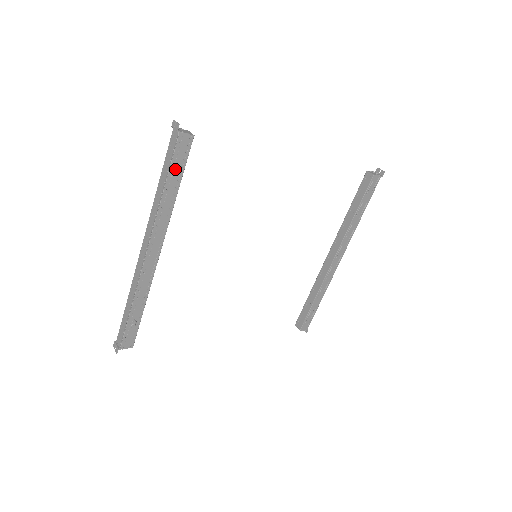
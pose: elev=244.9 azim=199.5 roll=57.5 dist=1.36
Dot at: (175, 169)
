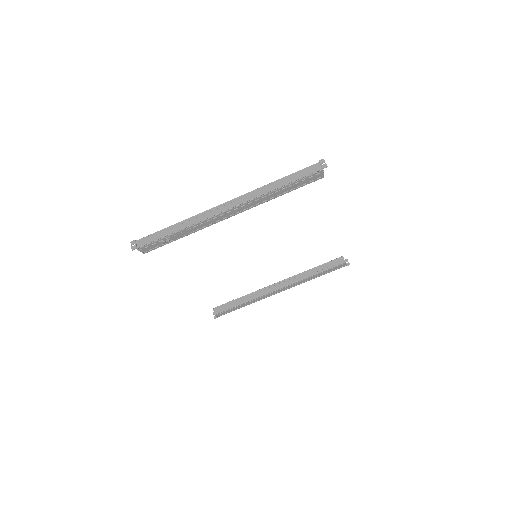
Dot at: (297, 184)
